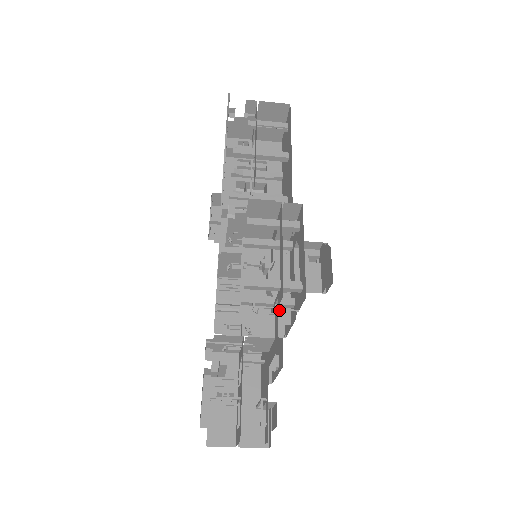
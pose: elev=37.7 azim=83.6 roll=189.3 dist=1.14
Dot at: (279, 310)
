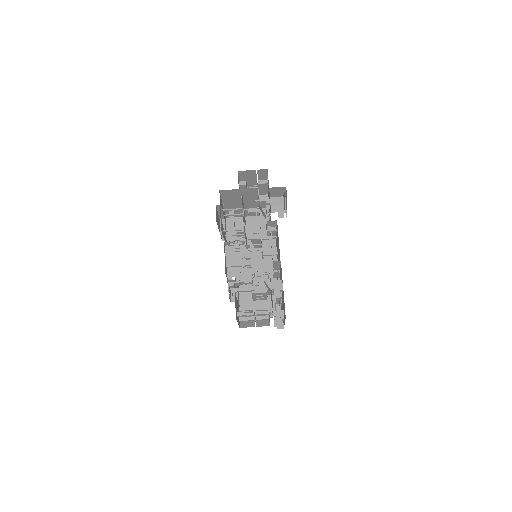
Dot at: (258, 187)
